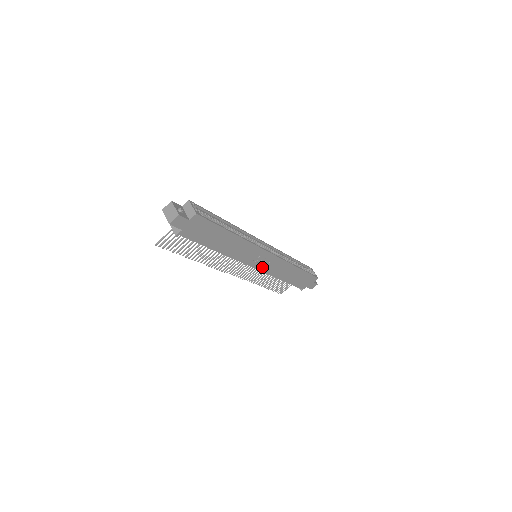
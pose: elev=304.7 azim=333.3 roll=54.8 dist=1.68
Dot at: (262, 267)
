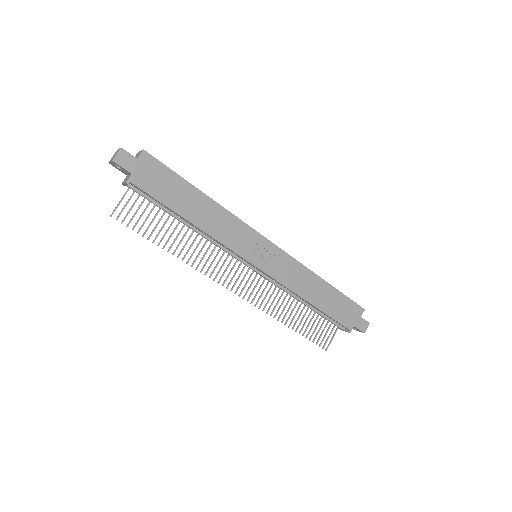
Dot at: (268, 268)
